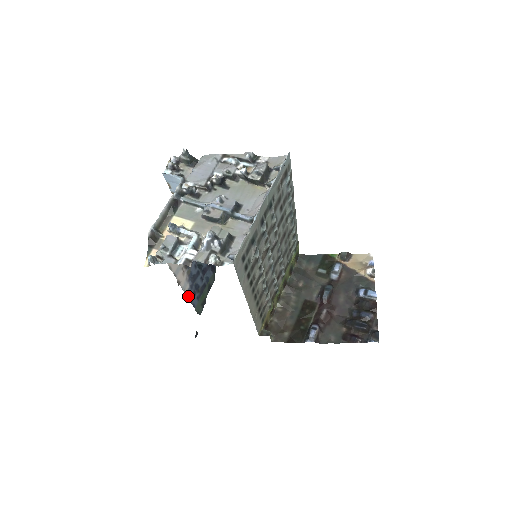
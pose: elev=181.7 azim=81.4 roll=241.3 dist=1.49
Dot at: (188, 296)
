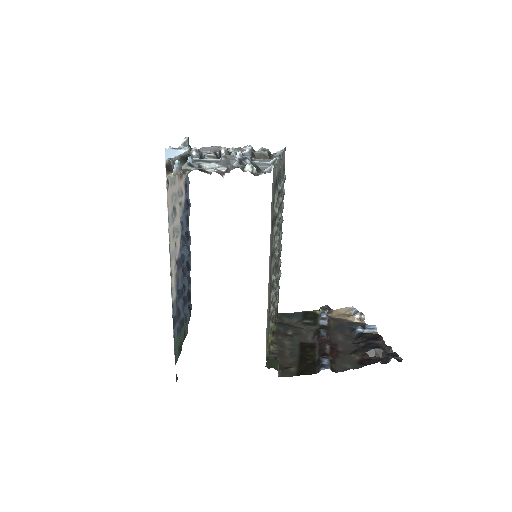
Dot at: occluded
